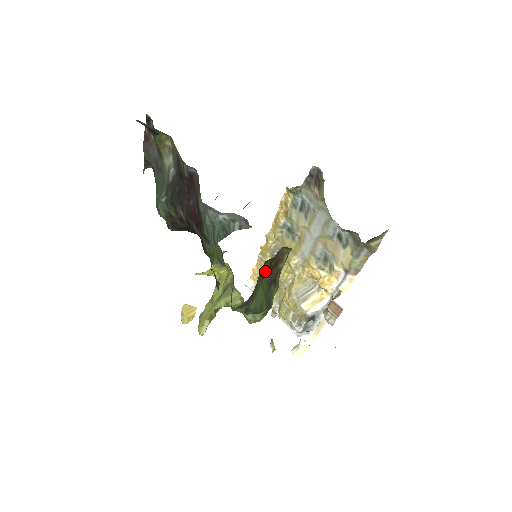
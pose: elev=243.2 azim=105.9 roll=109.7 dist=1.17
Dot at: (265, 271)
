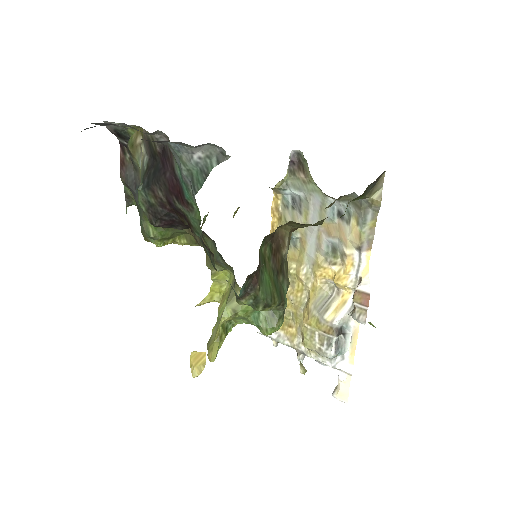
Dot at: (267, 255)
